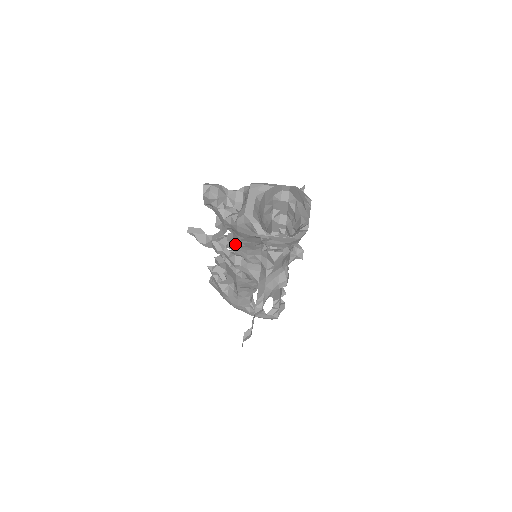
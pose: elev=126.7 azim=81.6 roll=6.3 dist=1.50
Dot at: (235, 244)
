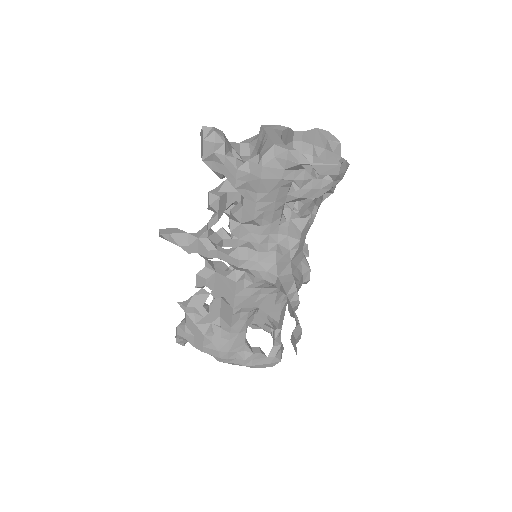
Dot at: (244, 219)
